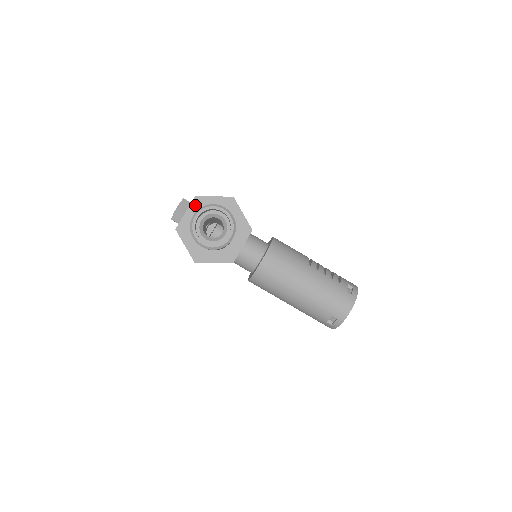
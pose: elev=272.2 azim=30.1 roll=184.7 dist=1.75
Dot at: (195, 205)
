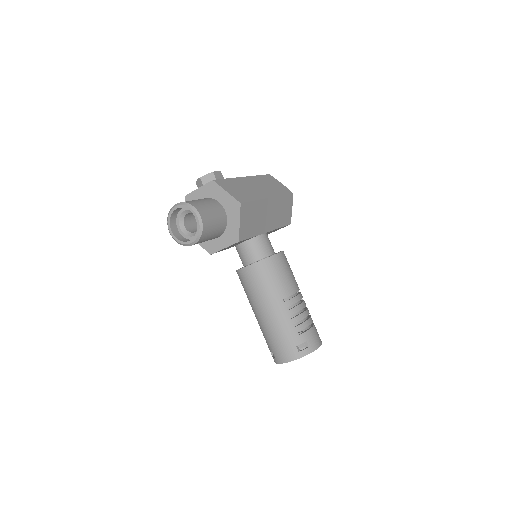
Dot at: (209, 187)
